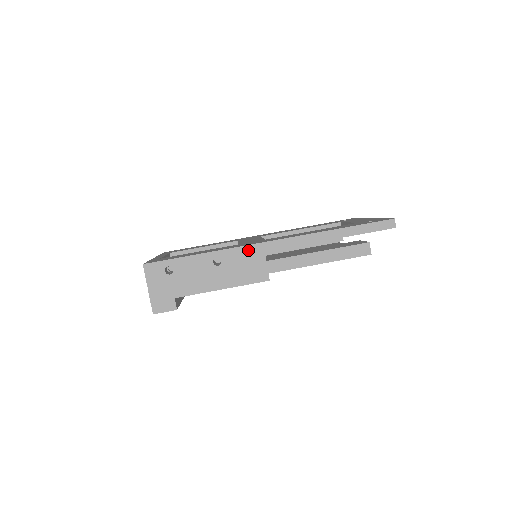
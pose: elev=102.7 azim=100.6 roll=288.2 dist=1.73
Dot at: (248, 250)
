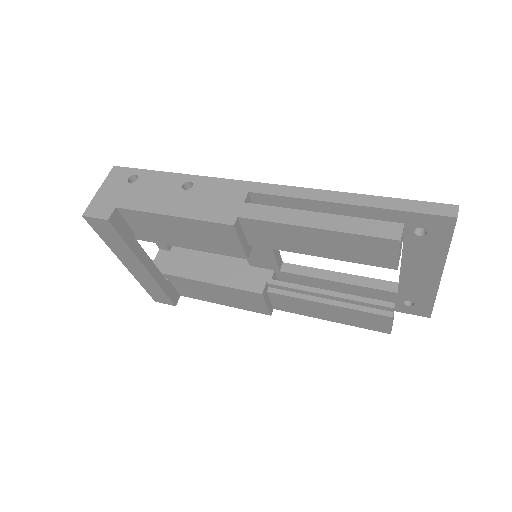
Dot at: (230, 184)
